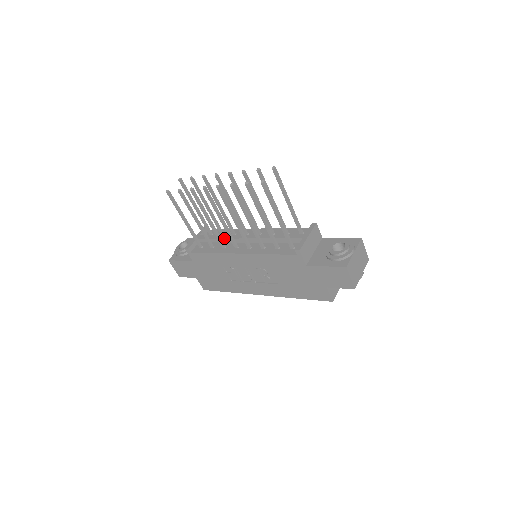
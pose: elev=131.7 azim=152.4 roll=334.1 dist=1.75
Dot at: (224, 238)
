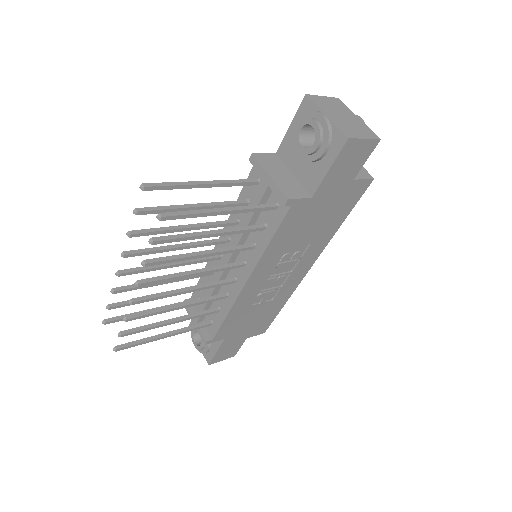
Dot at: (213, 290)
